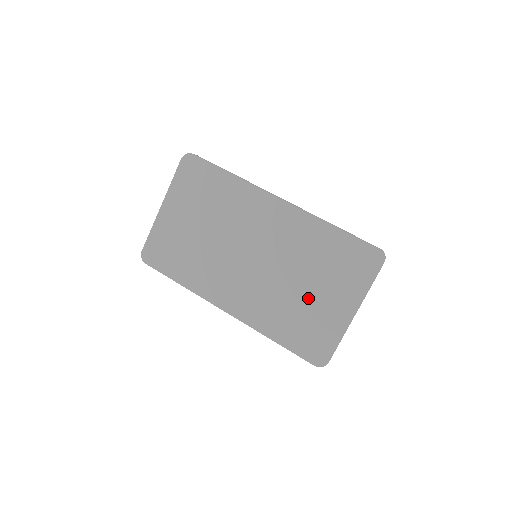
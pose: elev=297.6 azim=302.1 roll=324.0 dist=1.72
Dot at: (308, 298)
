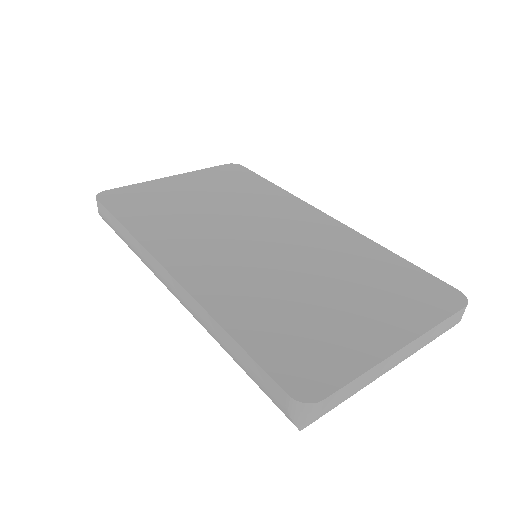
Dot at: (323, 301)
